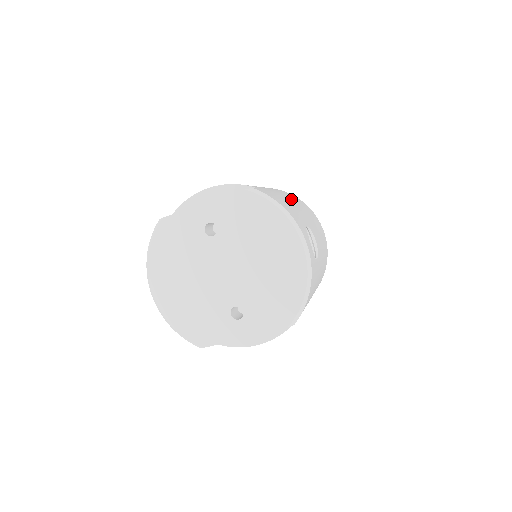
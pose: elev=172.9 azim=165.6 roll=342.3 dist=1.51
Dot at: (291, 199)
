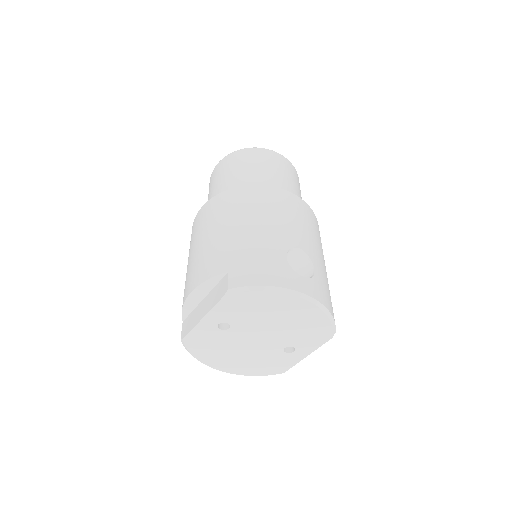
Dot at: (250, 220)
